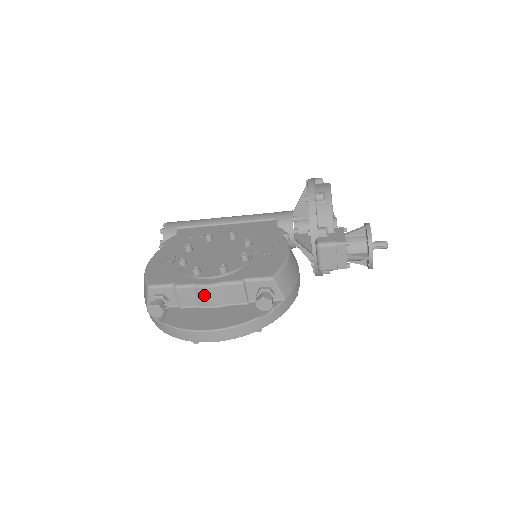
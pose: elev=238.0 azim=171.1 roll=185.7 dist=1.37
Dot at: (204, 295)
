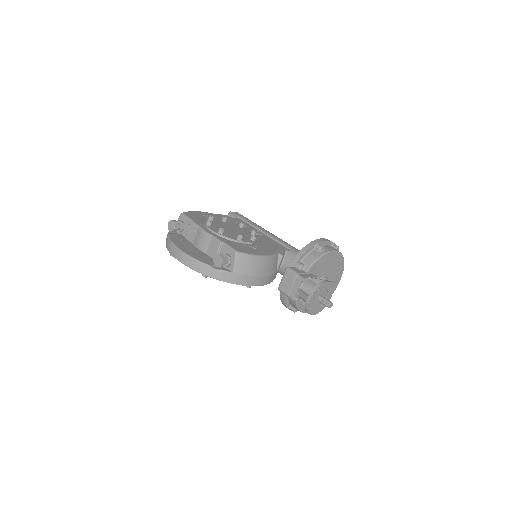
Dot at: (199, 236)
